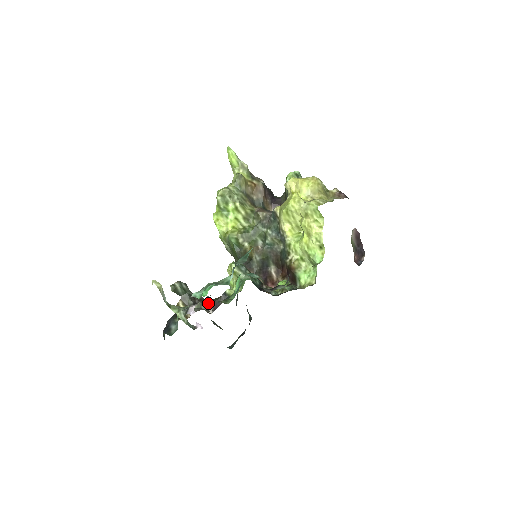
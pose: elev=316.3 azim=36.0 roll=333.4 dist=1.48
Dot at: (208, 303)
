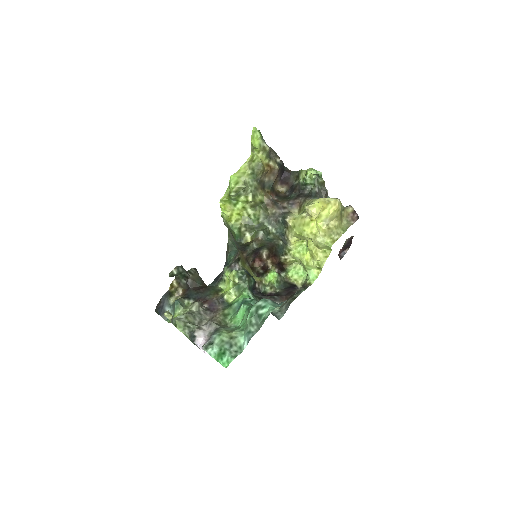
Dot at: (205, 300)
